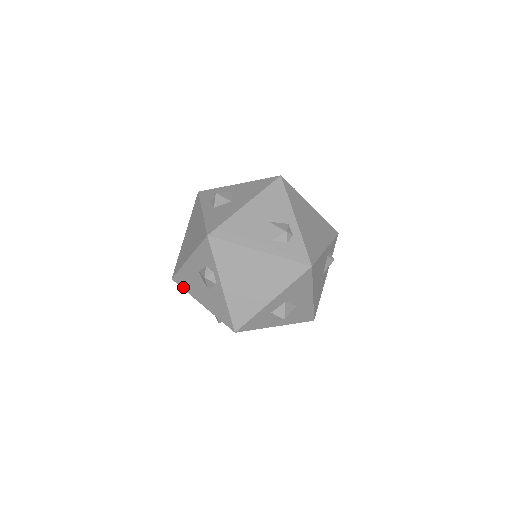
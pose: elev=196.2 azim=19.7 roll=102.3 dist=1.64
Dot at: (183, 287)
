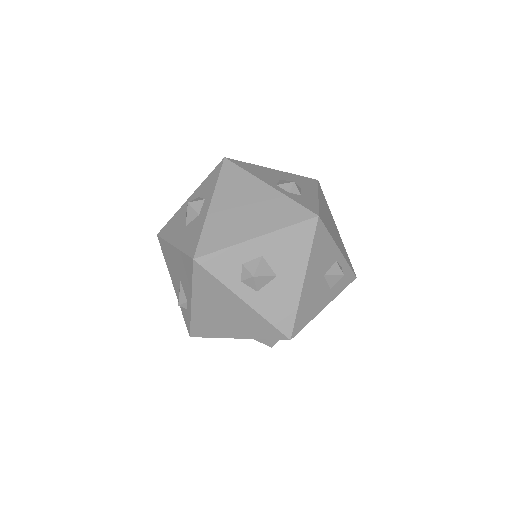
Dot at: occluded
